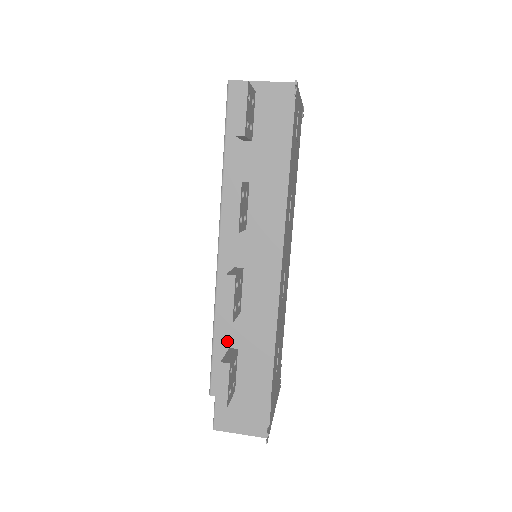
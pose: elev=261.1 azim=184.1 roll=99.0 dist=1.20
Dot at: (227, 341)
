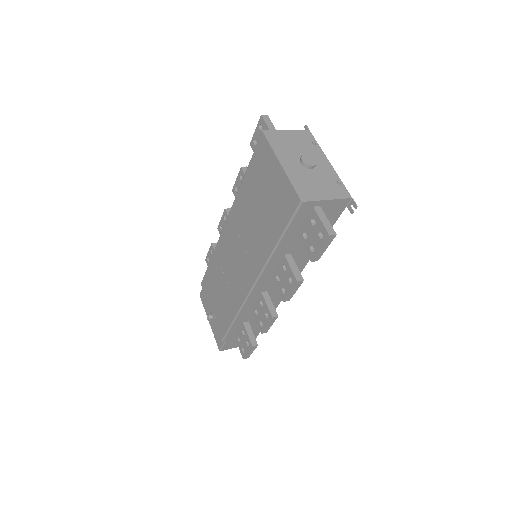
Dot at: (243, 321)
